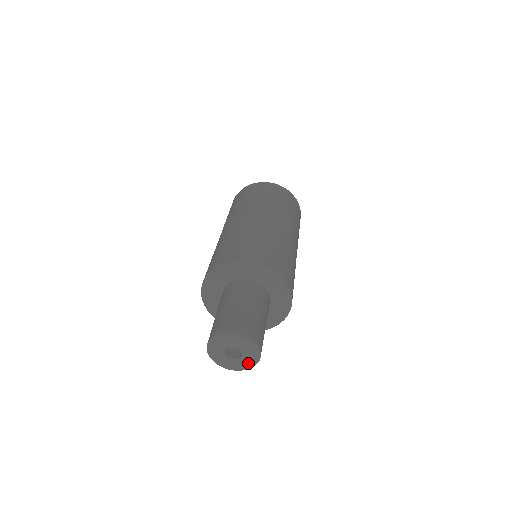
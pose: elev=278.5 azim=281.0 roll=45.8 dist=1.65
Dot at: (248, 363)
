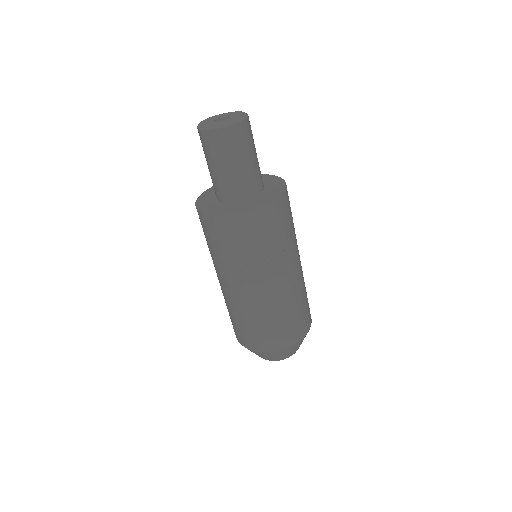
Dot at: (223, 123)
